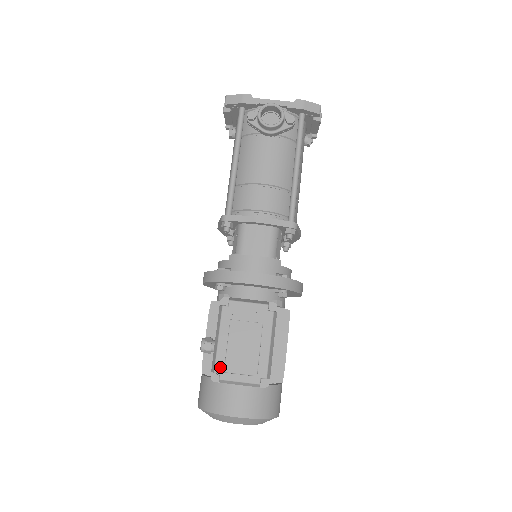
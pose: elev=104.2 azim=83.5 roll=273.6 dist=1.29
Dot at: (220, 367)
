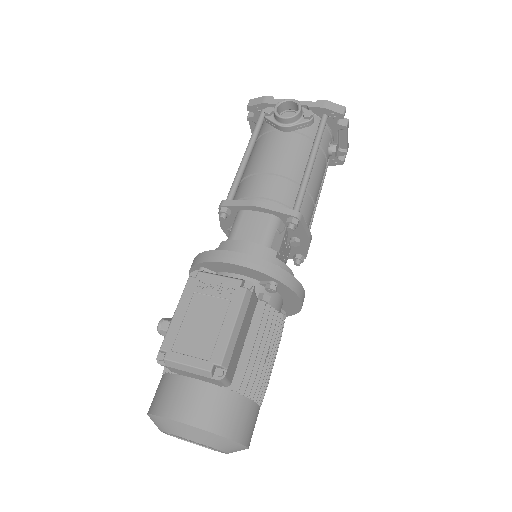
Dot at: (168, 344)
